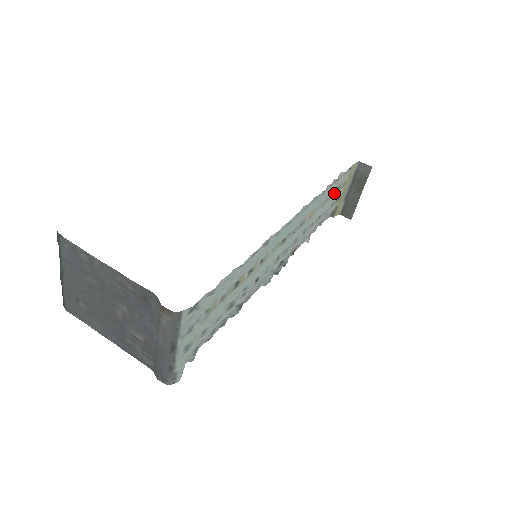
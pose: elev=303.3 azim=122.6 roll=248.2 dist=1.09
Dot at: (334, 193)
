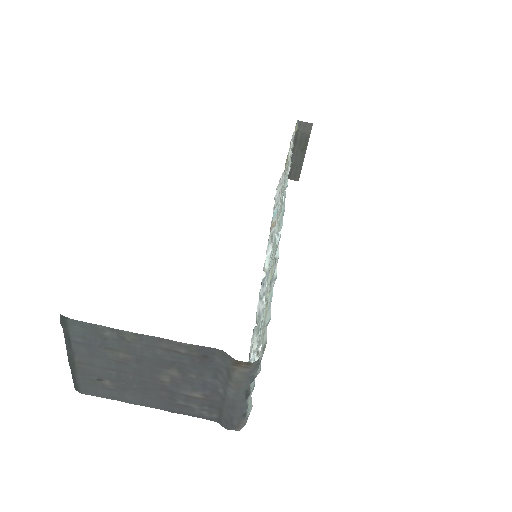
Dot at: (287, 161)
